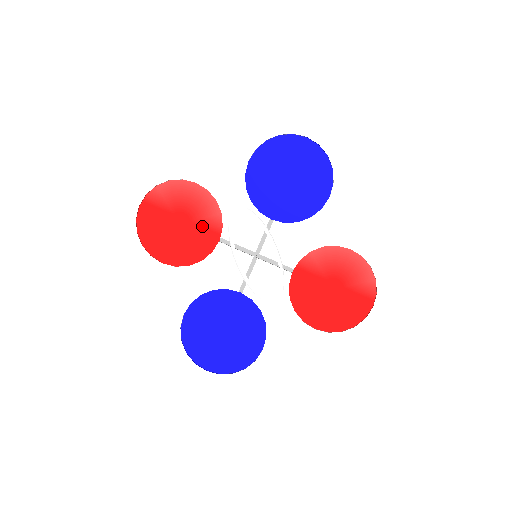
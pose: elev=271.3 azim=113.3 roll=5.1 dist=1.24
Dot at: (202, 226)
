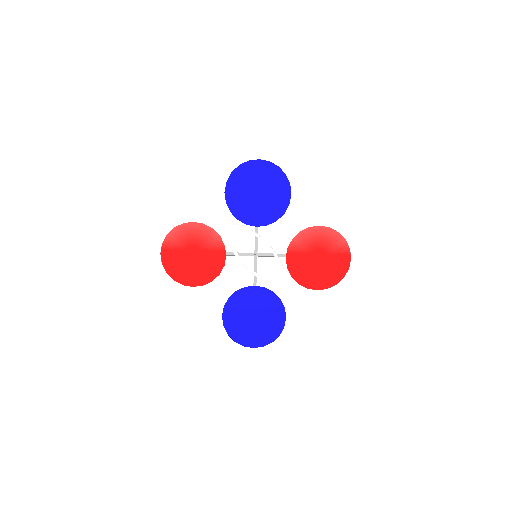
Dot at: (210, 250)
